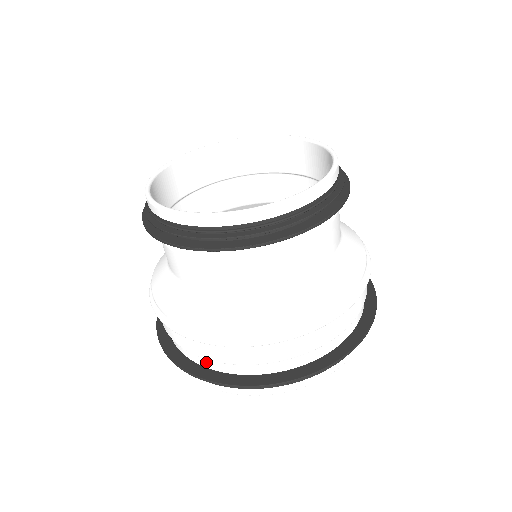
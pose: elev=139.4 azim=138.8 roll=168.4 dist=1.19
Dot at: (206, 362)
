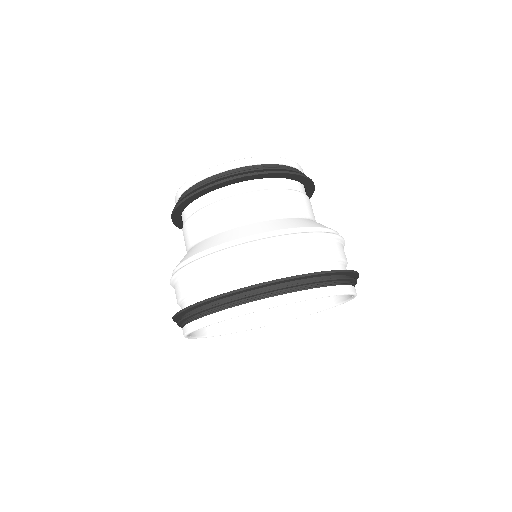
Dot at: (203, 296)
